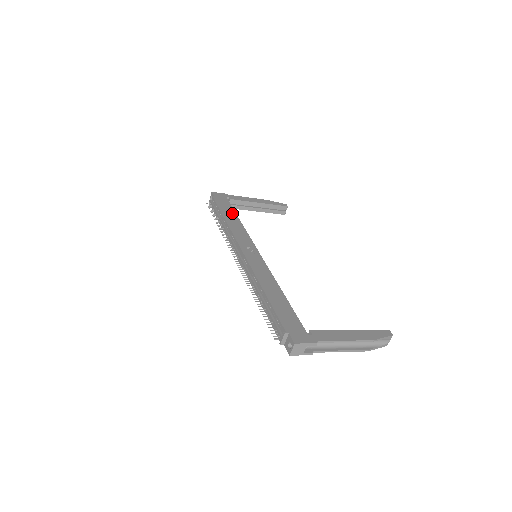
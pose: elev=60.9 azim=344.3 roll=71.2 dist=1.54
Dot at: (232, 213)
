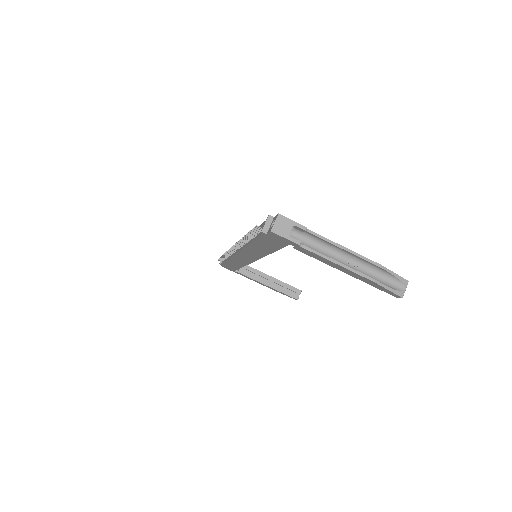
Dot at: occluded
